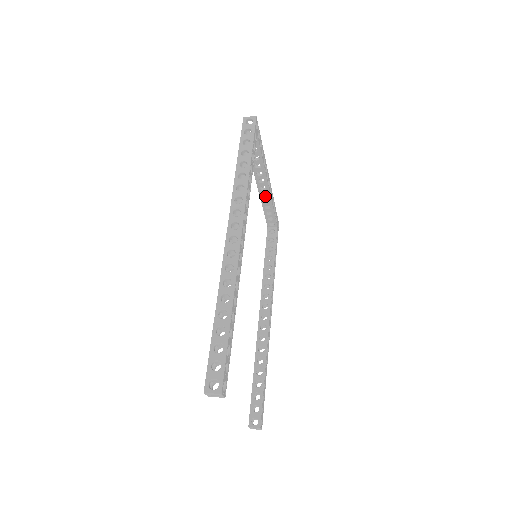
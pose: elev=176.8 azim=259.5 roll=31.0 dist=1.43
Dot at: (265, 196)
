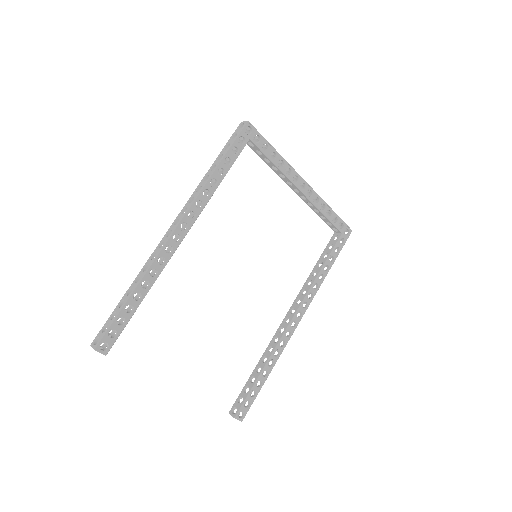
Dot at: (305, 199)
